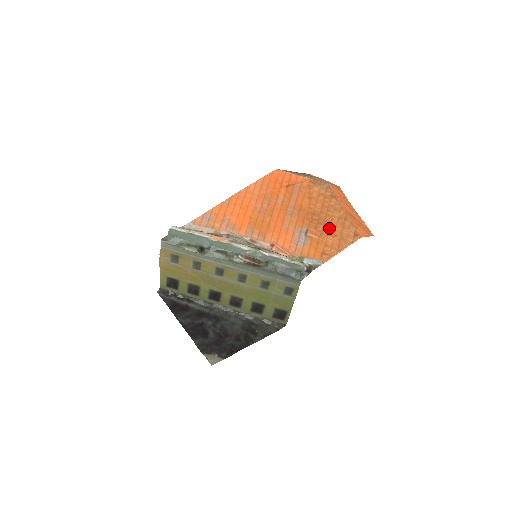
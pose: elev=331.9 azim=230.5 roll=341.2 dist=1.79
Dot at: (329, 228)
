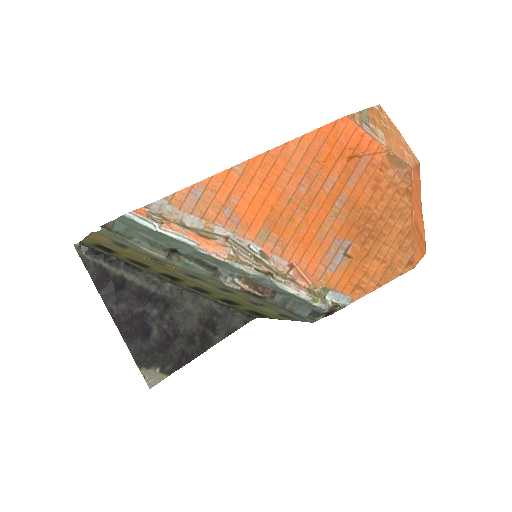
Dot at: (381, 247)
